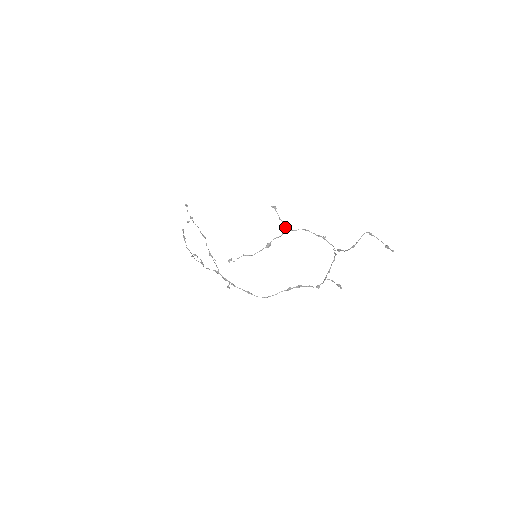
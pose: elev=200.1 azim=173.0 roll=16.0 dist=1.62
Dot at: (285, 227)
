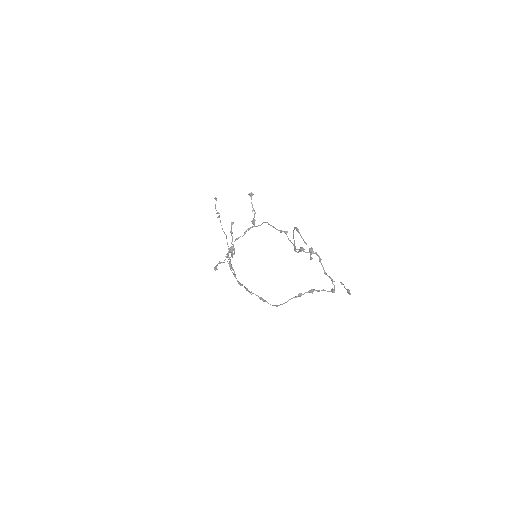
Dot at: (252, 222)
